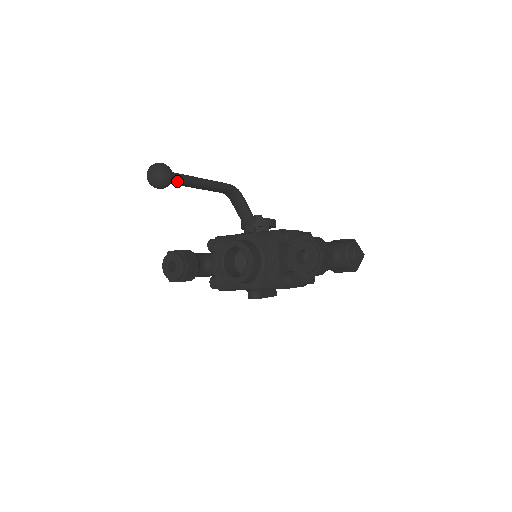
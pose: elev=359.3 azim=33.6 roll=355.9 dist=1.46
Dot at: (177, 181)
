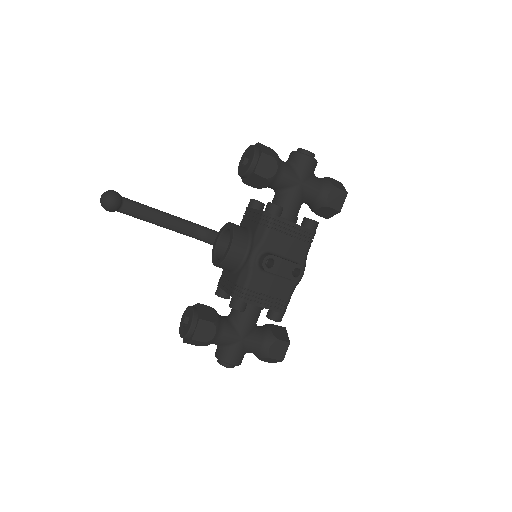
Dot at: (128, 202)
